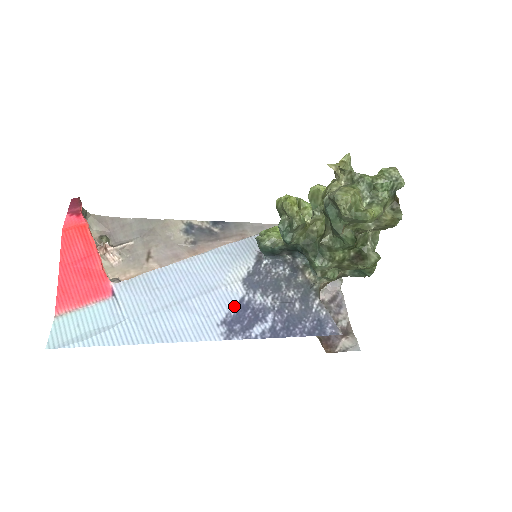
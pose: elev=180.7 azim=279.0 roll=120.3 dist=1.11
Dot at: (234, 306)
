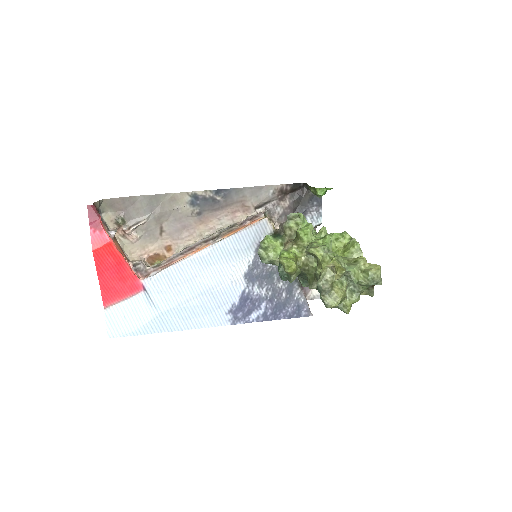
Dot at: (238, 298)
